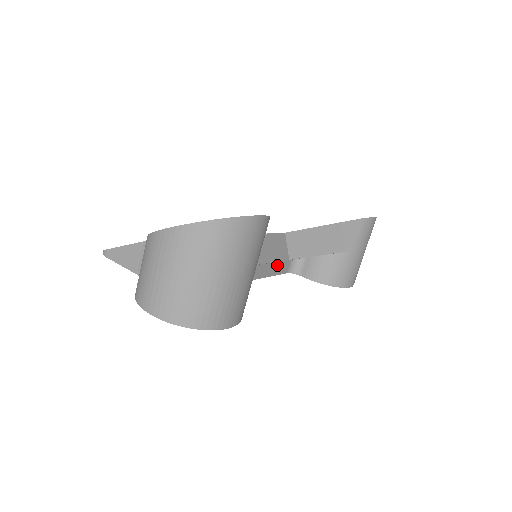
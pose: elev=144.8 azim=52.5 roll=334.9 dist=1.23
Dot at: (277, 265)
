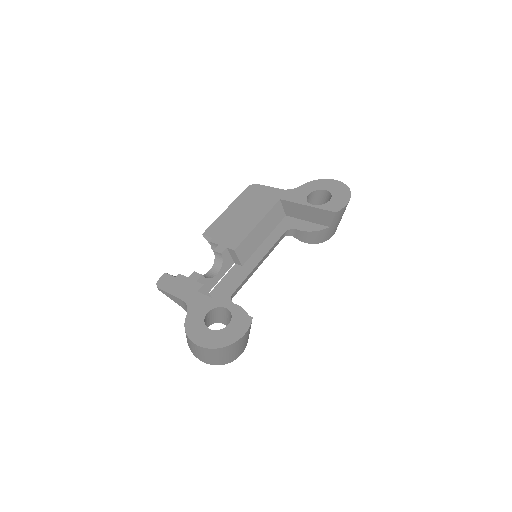
Dot at: (273, 246)
